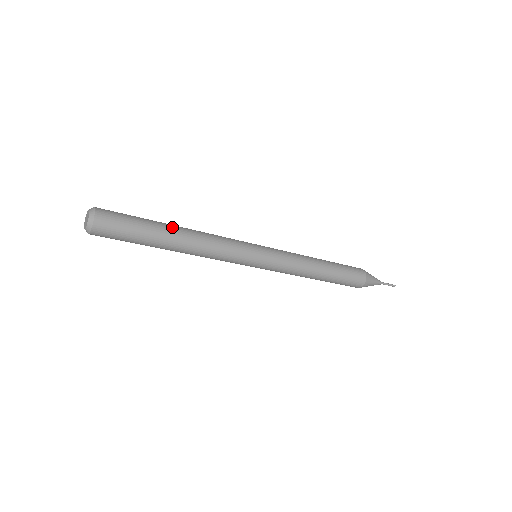
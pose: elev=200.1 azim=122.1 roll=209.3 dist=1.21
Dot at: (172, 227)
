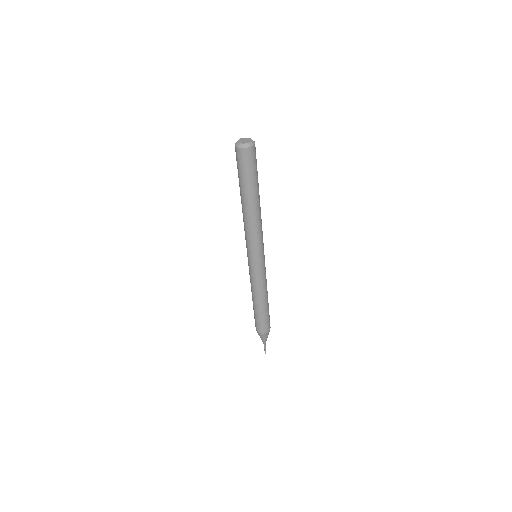
Dot at: occluded
